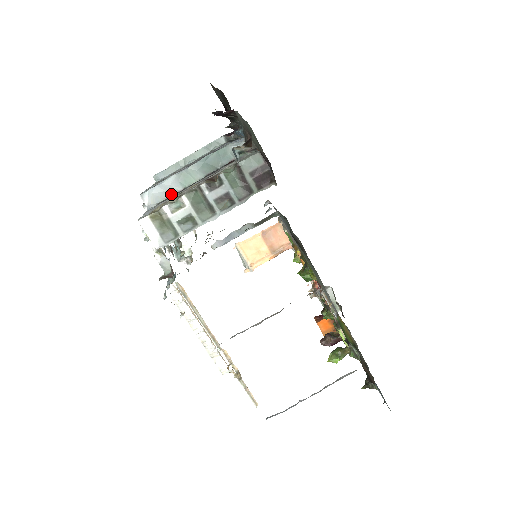
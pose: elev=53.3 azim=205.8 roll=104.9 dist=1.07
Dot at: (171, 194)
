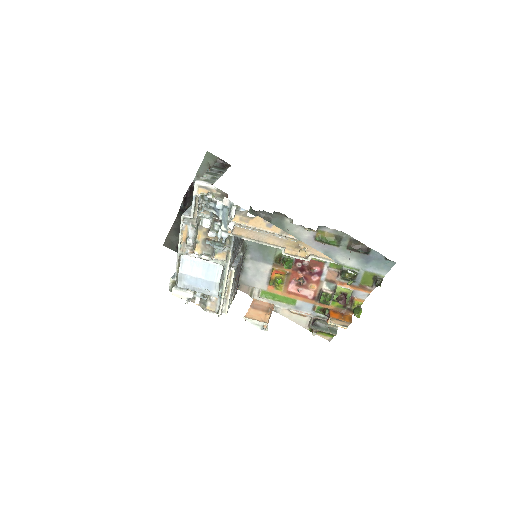
Dot at: occluded
